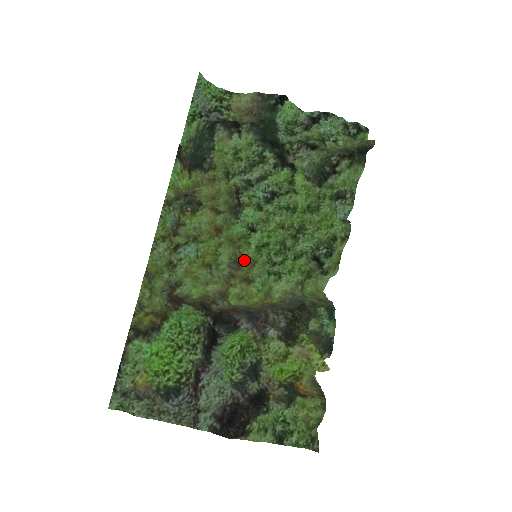
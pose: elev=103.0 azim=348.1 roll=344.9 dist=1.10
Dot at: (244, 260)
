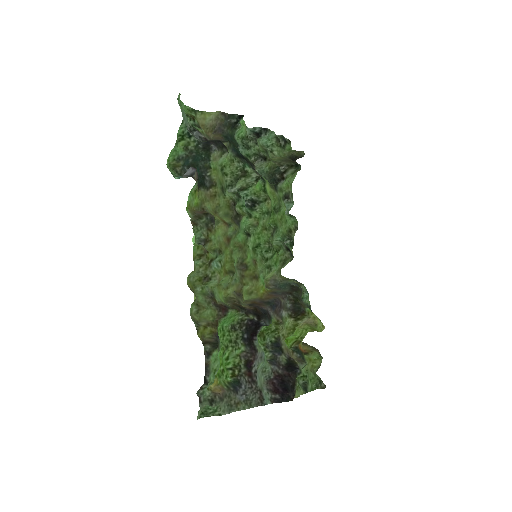
Dot at: (250, 261)
